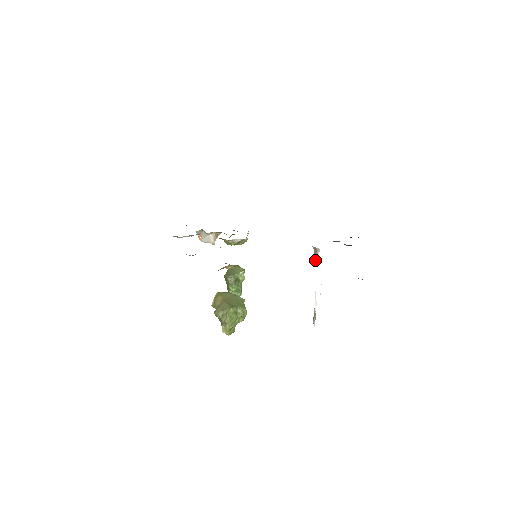
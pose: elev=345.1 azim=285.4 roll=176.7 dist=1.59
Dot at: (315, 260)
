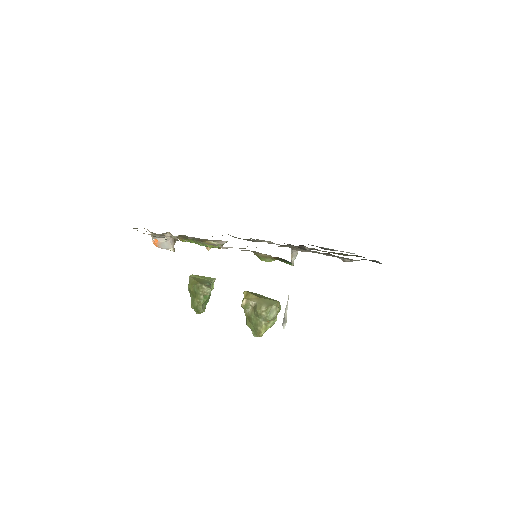
Dot at: (293, 262)
